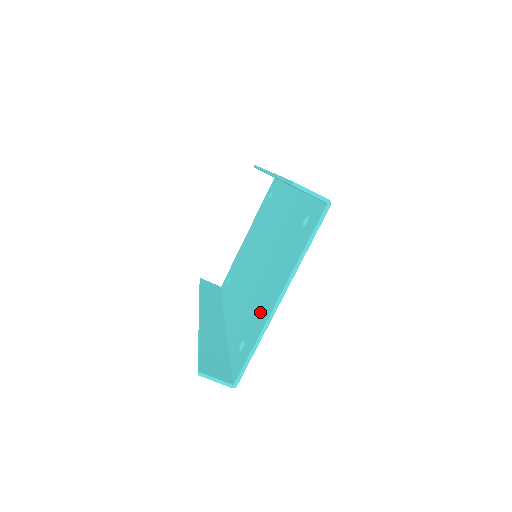
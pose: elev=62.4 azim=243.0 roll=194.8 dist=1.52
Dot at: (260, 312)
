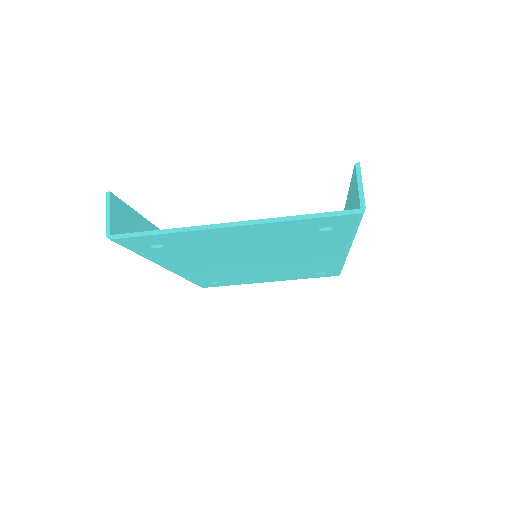
Dot at: occluded
